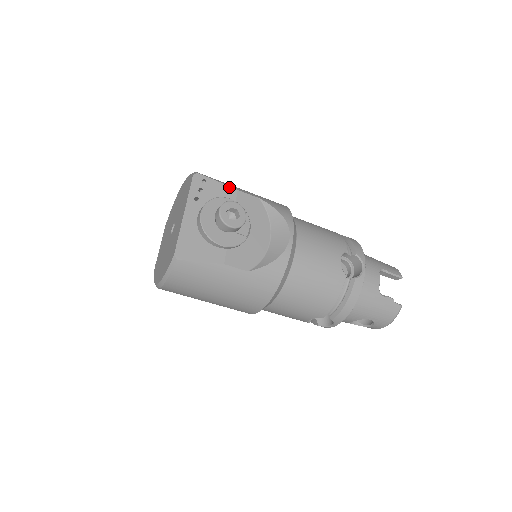
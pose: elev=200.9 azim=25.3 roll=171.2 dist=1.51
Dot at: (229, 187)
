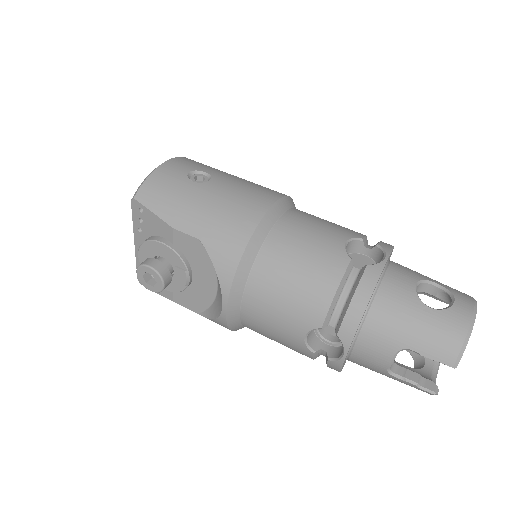
Dot at: (164, 222)
